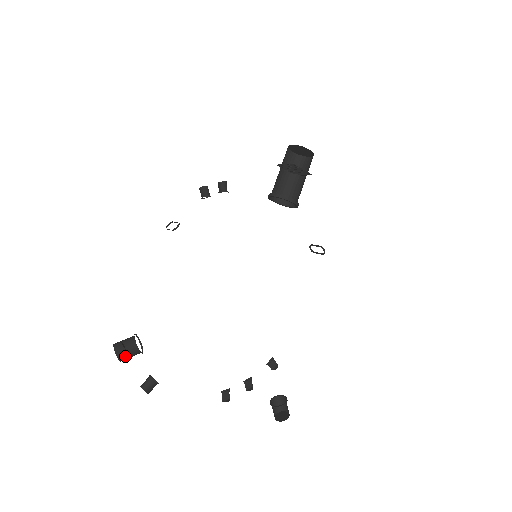
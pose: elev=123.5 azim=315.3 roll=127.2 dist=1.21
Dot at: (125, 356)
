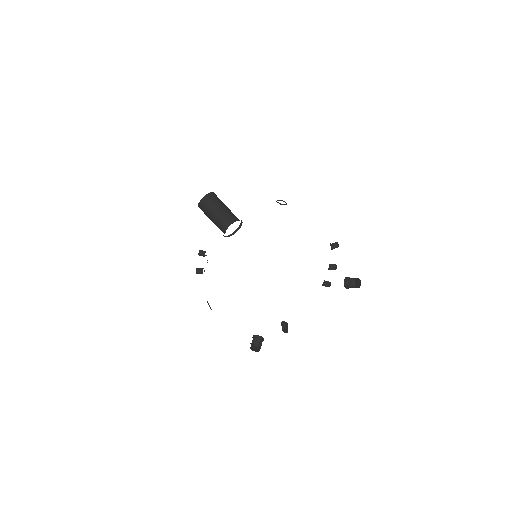
Dot at: (259, 347)
